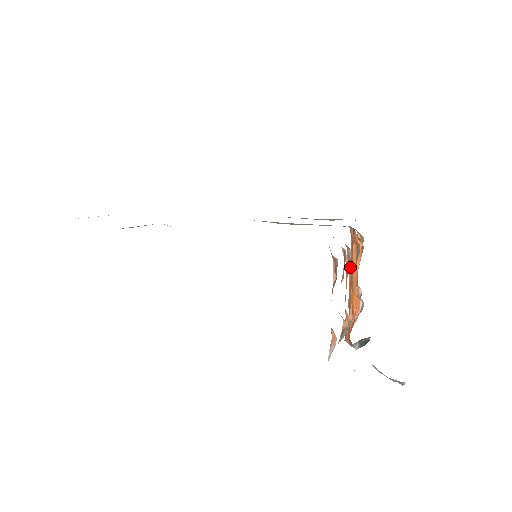
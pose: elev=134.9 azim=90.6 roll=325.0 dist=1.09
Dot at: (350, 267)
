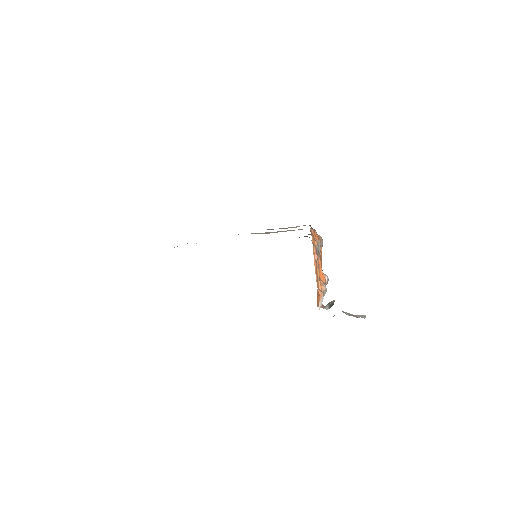
Dot at: (314, 256)
